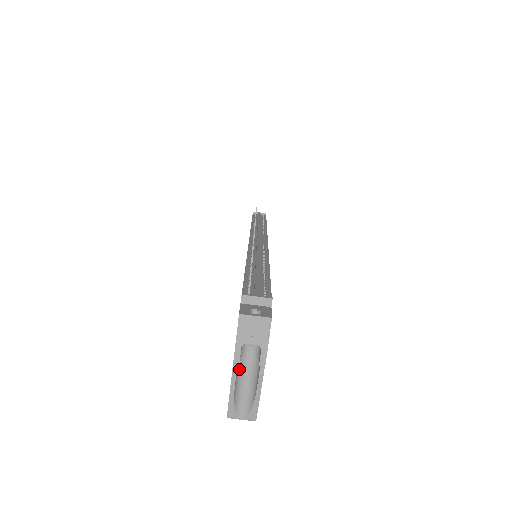
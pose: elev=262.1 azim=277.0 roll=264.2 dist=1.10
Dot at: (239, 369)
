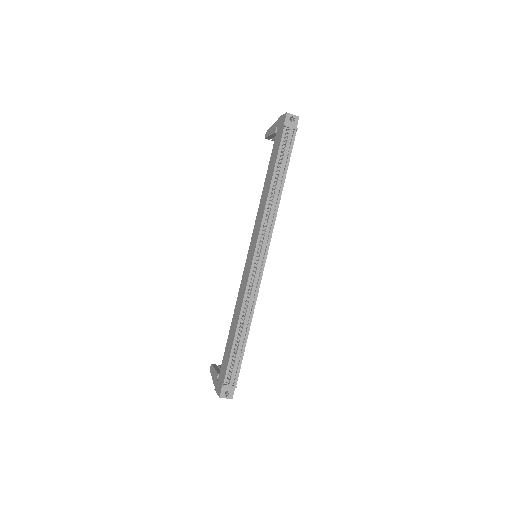
Dot at: occluded
